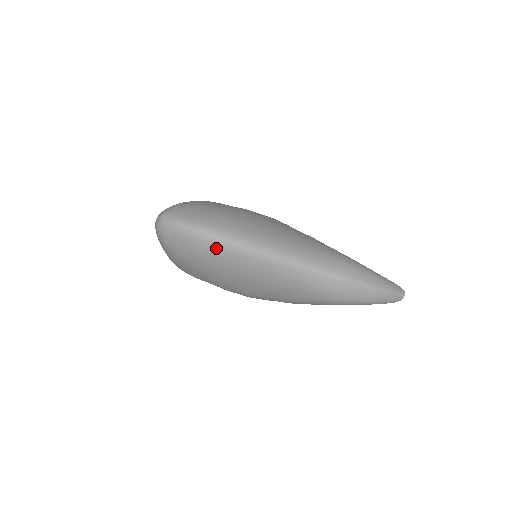
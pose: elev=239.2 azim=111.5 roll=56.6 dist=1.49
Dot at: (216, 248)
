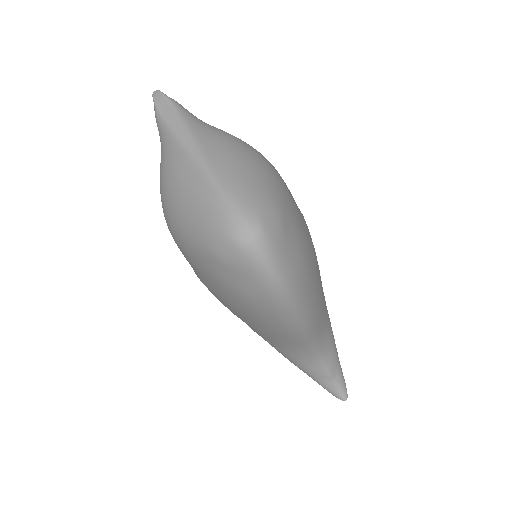
Dot at: (276, 313)
